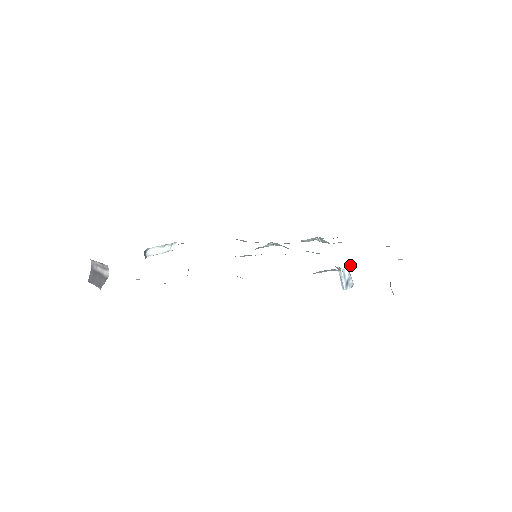
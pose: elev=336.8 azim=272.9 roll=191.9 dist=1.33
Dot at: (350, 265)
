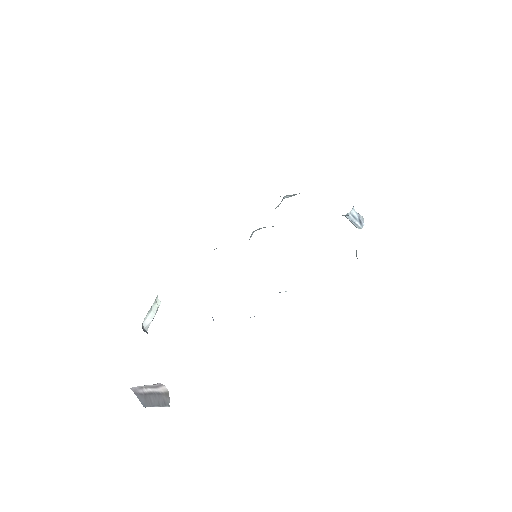
Dot at: occluded
